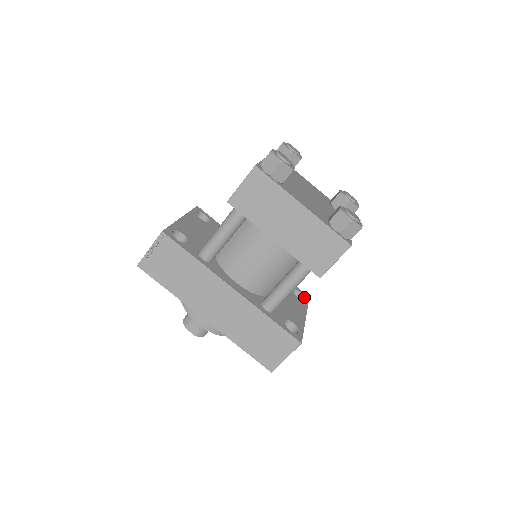
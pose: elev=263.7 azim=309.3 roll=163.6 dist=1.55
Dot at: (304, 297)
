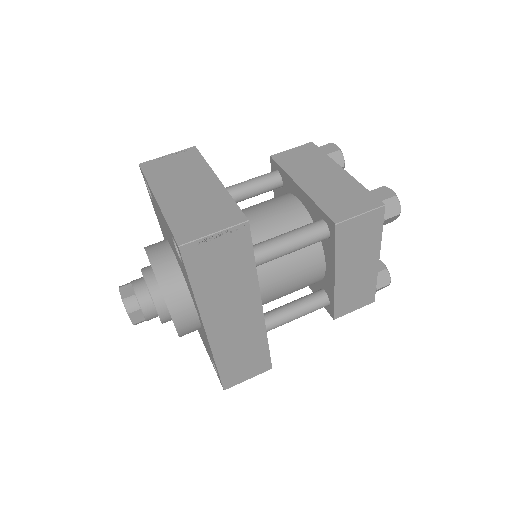
Dot at: occluded
